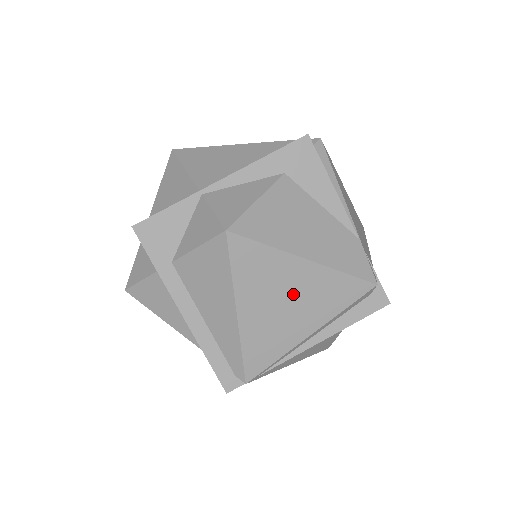
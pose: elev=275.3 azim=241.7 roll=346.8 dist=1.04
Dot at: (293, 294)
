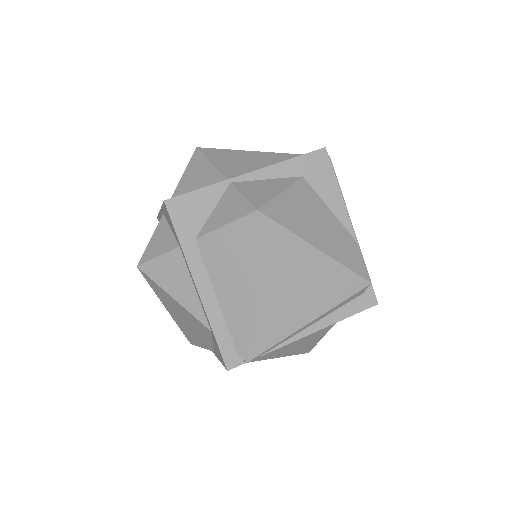
Dot at: (302, 280)
